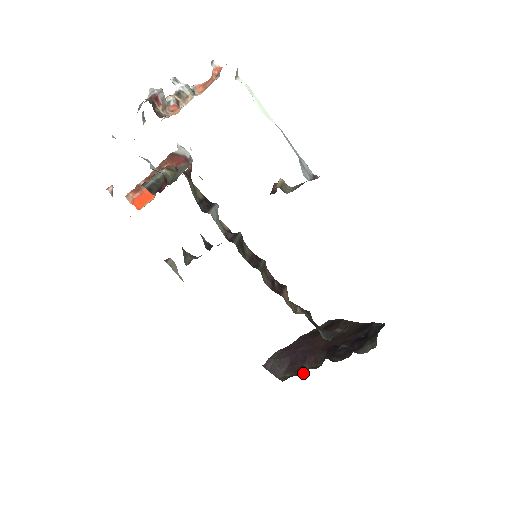
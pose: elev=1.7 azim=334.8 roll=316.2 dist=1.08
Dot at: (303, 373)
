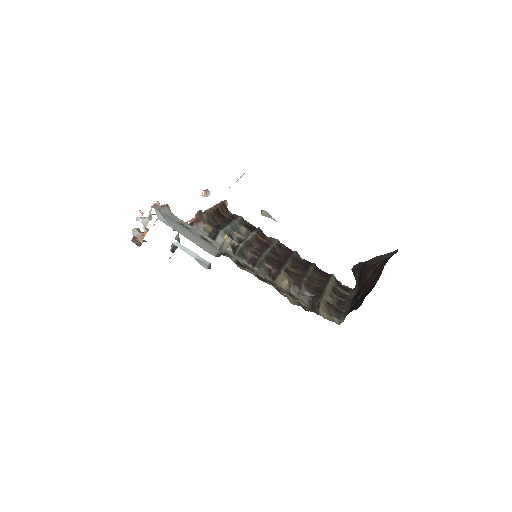
Dot at: (354, 294)
